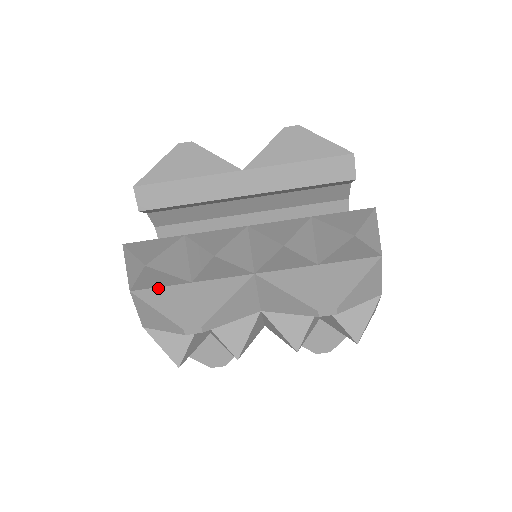
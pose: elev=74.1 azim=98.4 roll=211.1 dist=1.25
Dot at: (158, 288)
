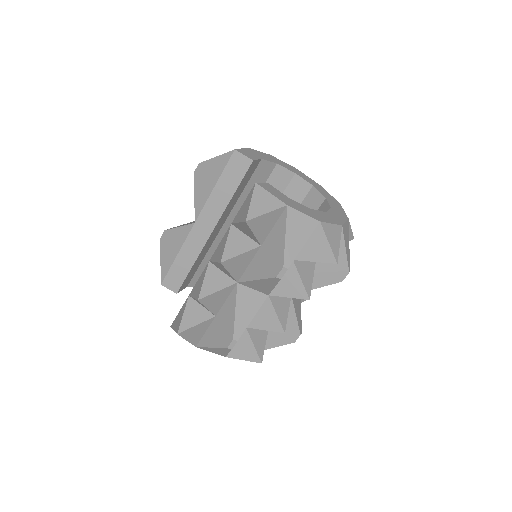
Dot at: (205, 334)
